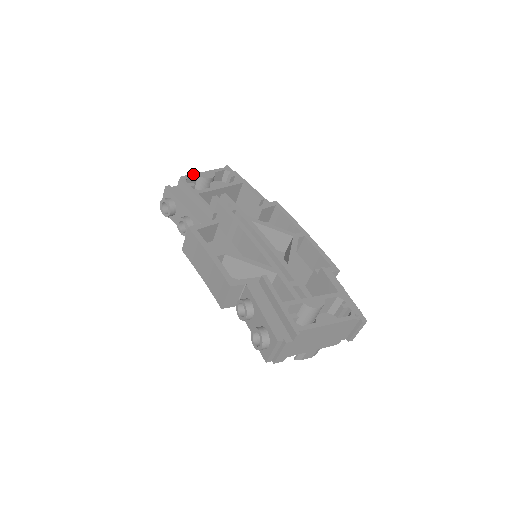
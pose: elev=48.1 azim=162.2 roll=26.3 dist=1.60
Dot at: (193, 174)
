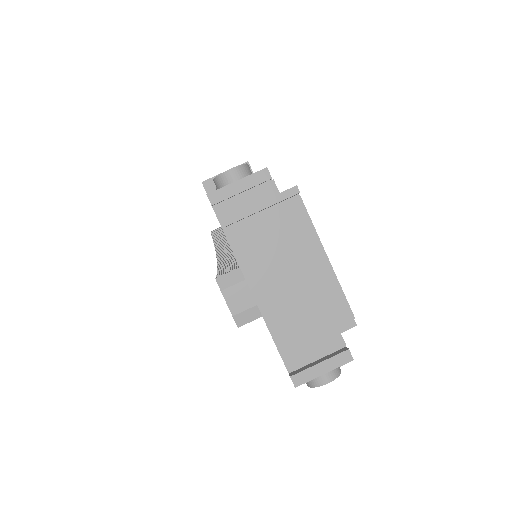
Dot at: occluded
